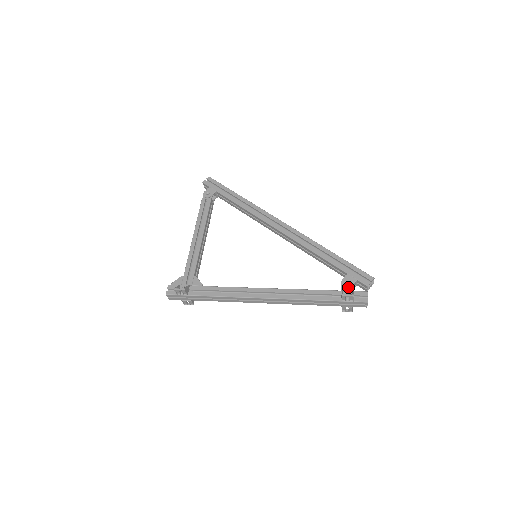
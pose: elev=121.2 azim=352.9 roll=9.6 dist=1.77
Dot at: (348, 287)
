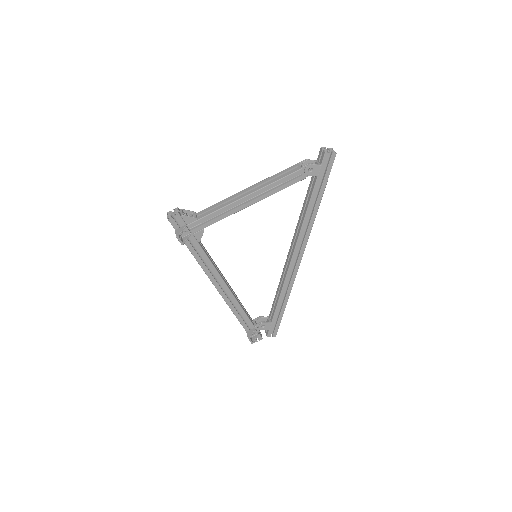
Dot at: (260, 329)
